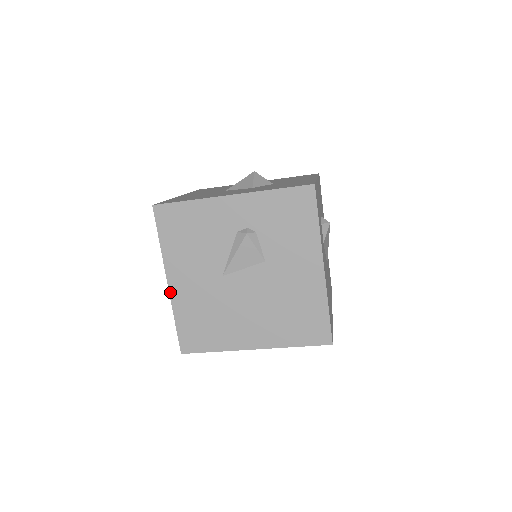
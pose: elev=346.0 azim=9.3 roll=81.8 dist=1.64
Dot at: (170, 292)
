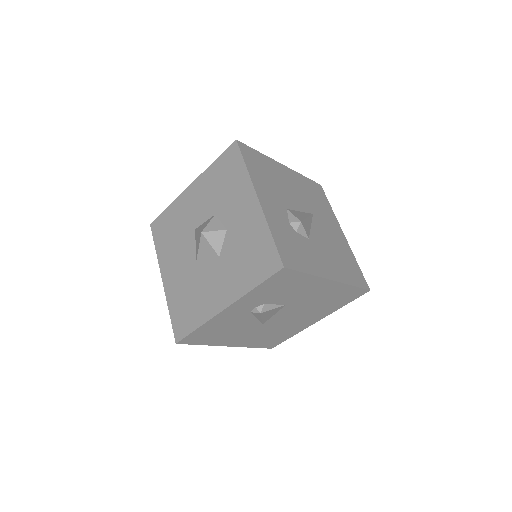
Dot at: occluded
